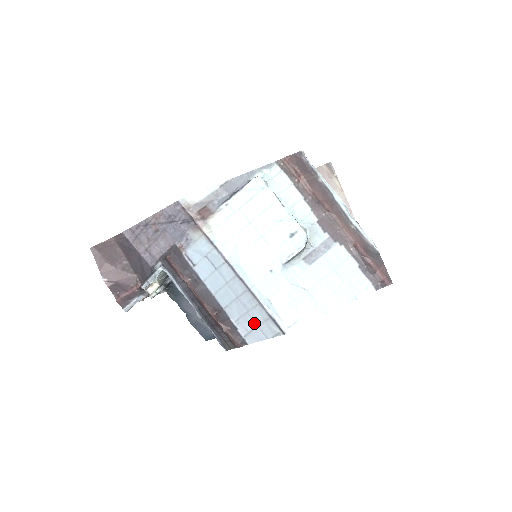
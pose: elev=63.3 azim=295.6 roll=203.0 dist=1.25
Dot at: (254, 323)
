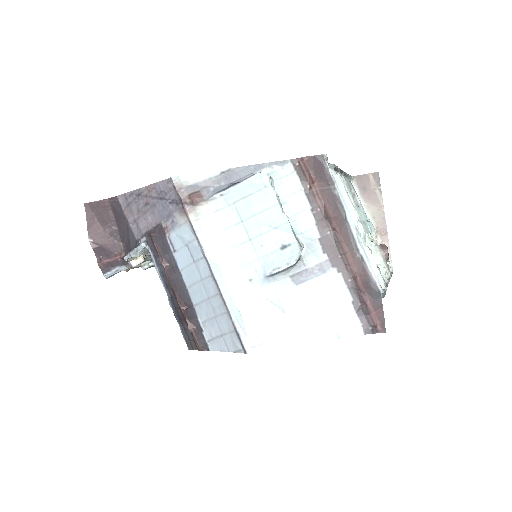
Dot at: (219, 331)
